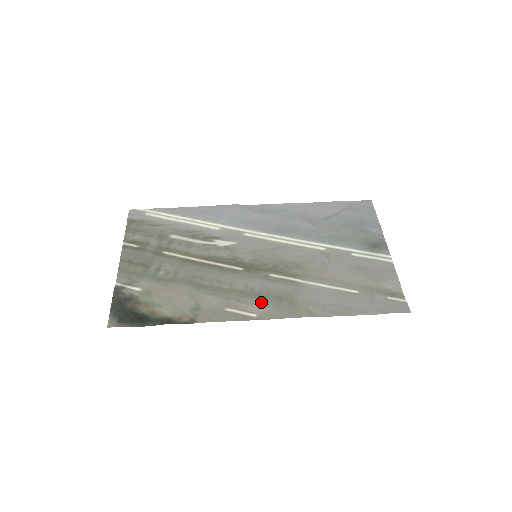
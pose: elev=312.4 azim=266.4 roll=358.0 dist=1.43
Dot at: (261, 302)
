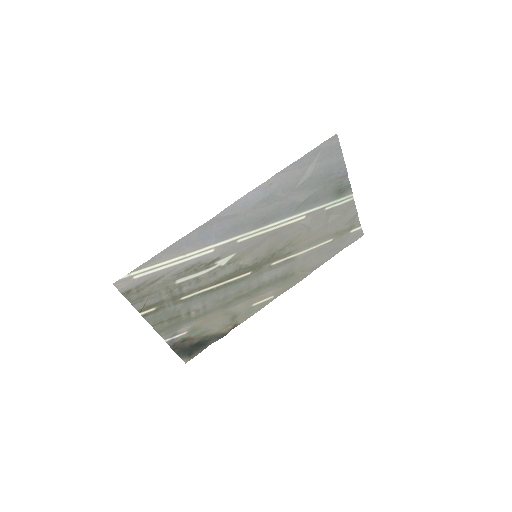
Dot at: (274, 287)
